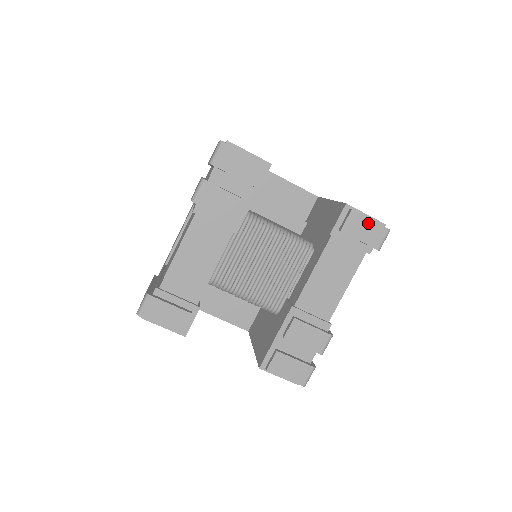
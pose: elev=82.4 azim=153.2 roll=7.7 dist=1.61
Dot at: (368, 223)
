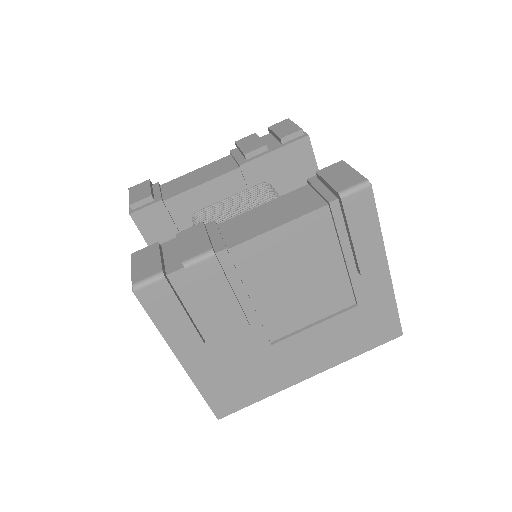
Dot at: (349, 171)
